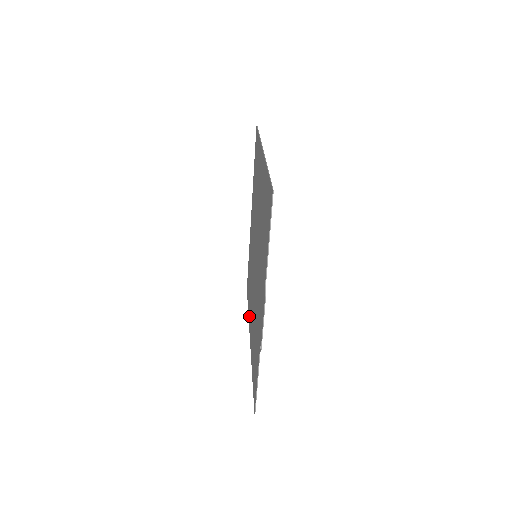
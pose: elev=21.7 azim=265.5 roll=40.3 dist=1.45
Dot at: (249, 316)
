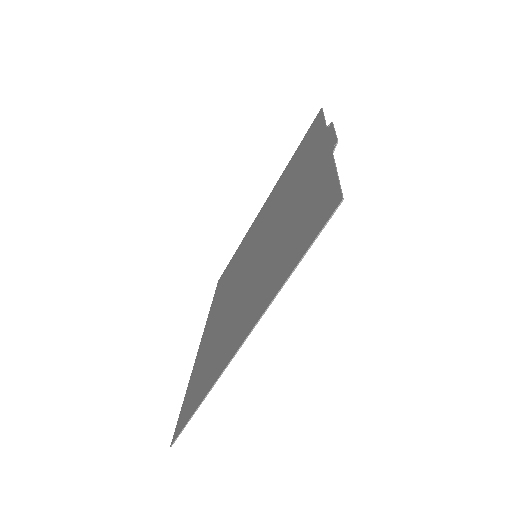
Dot at: (220, 365)
